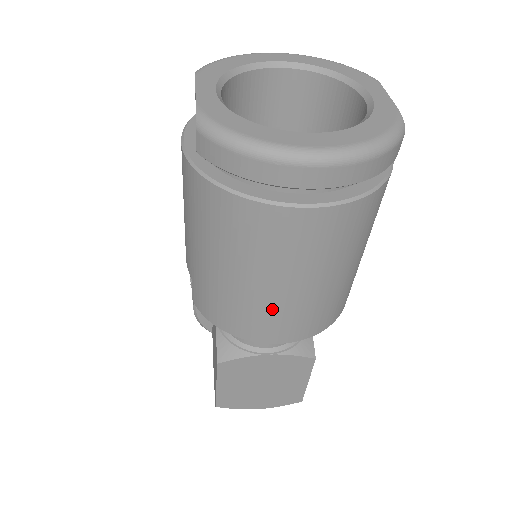
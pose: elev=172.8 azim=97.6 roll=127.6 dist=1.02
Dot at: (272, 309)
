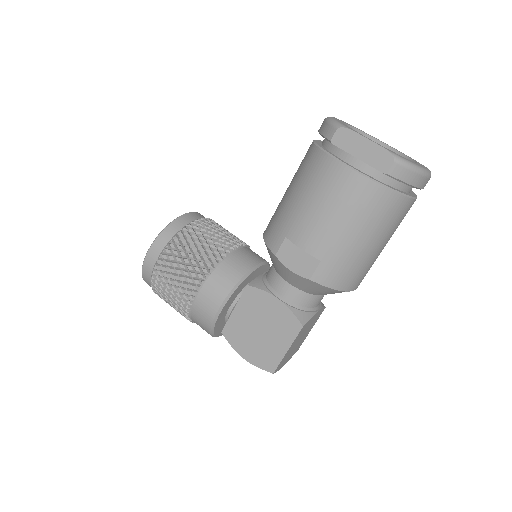
Dot at: (372, 263)
